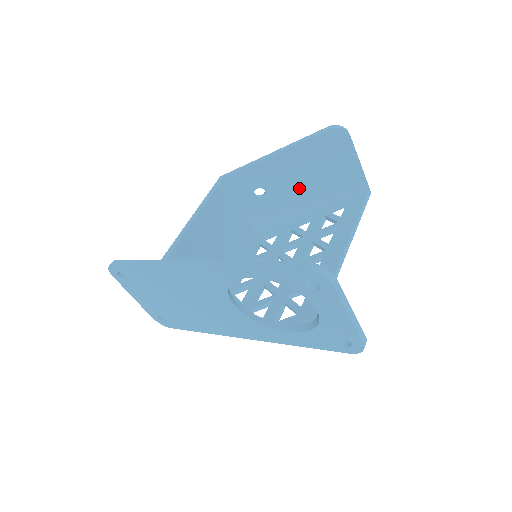
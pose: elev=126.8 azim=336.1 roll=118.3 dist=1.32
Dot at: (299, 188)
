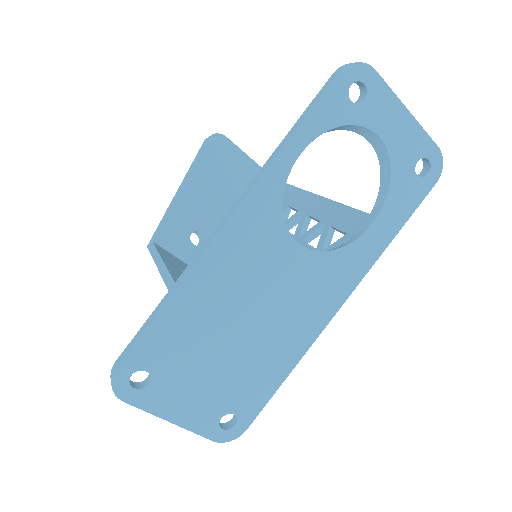
Dot at: (225, 211)
